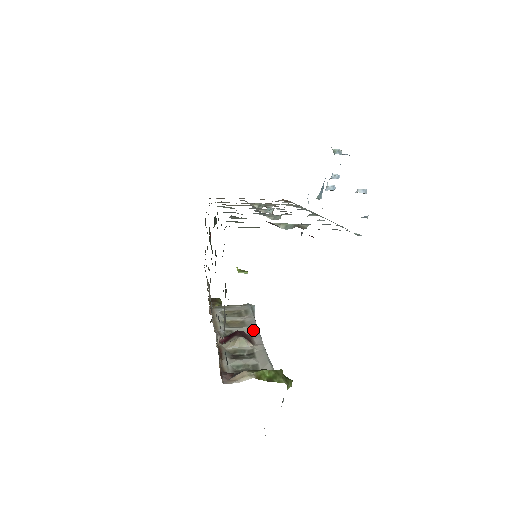
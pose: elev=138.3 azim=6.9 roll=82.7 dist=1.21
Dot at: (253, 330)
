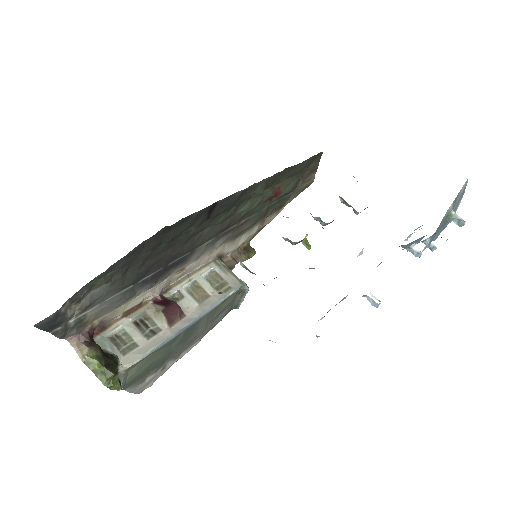
Dot at: (195, 313)
